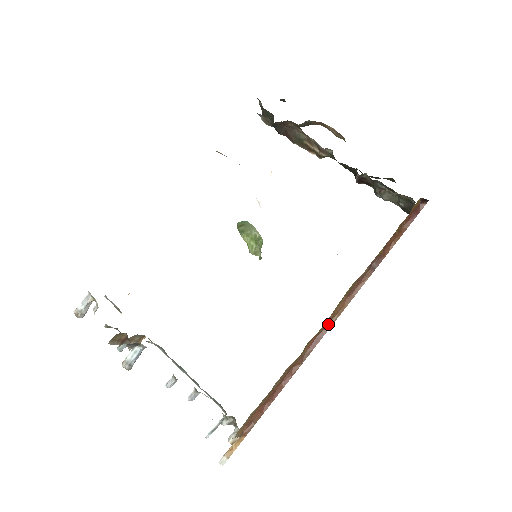
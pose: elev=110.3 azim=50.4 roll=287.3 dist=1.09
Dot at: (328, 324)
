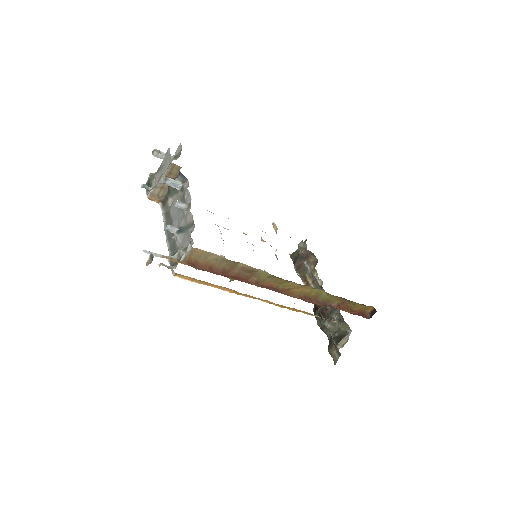
Dot at: (285, 292)
